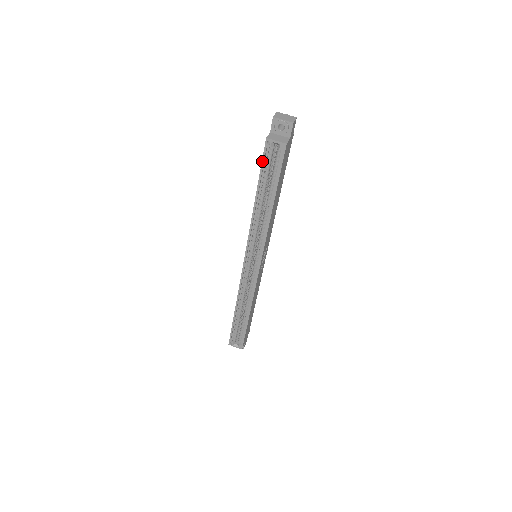
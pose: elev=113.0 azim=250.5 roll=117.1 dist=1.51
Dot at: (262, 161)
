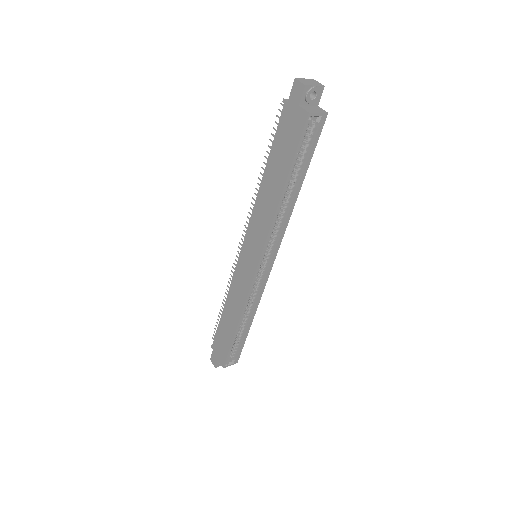
Dot at: (299, 142)
